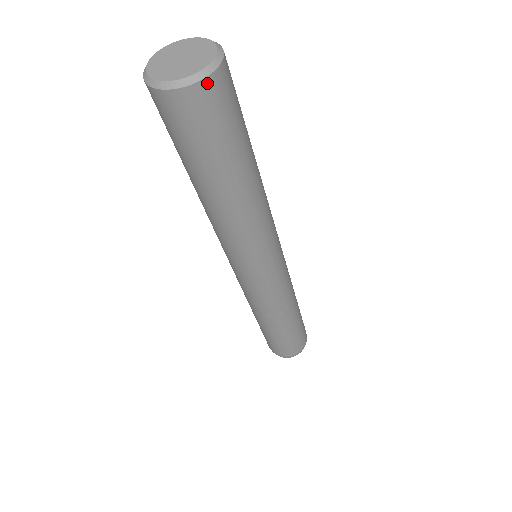
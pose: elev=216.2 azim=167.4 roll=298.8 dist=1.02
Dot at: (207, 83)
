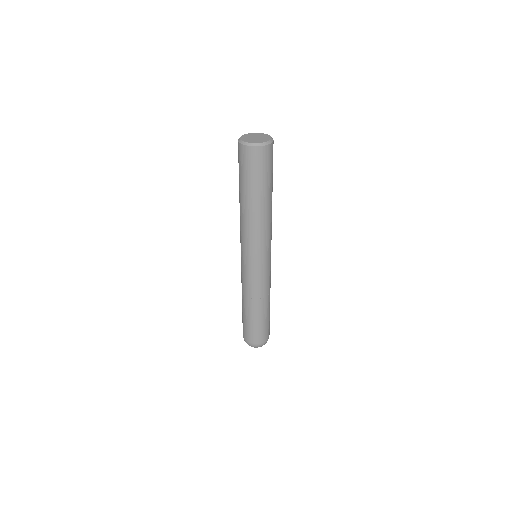
Dot at: (258, 149)
